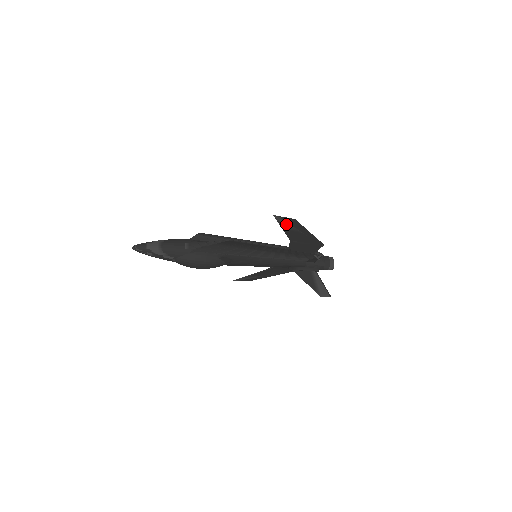
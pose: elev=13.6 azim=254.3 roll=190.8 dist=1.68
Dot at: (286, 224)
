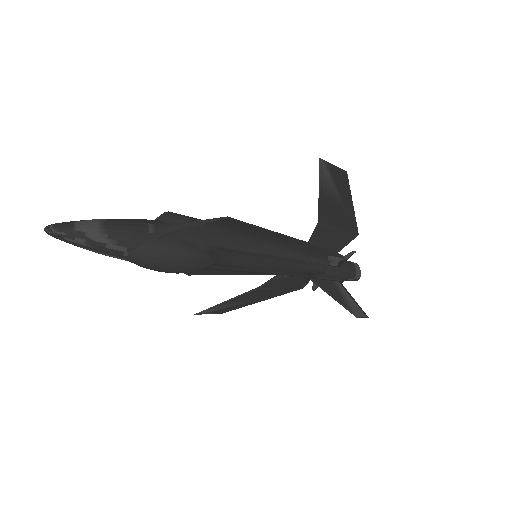
Dot at: (329, 183)
